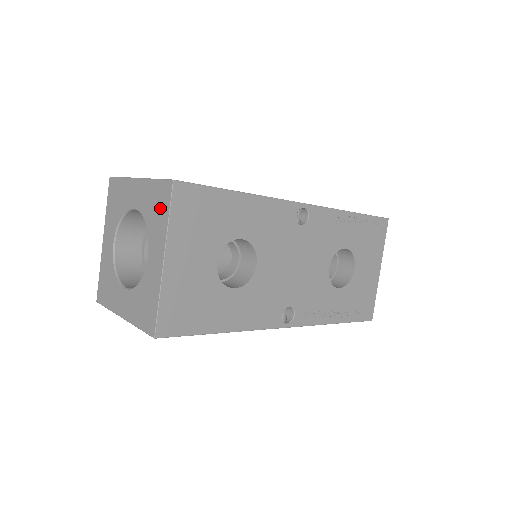
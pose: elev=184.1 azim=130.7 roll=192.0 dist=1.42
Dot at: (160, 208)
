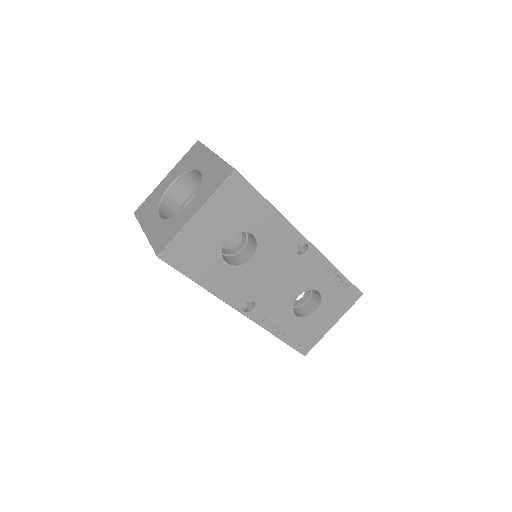
Dot at: (216, 181)
